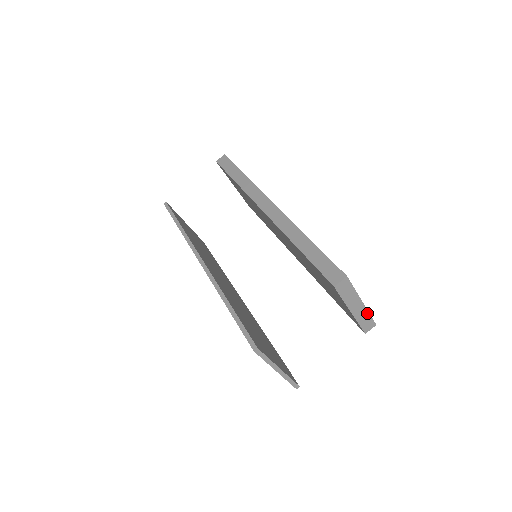
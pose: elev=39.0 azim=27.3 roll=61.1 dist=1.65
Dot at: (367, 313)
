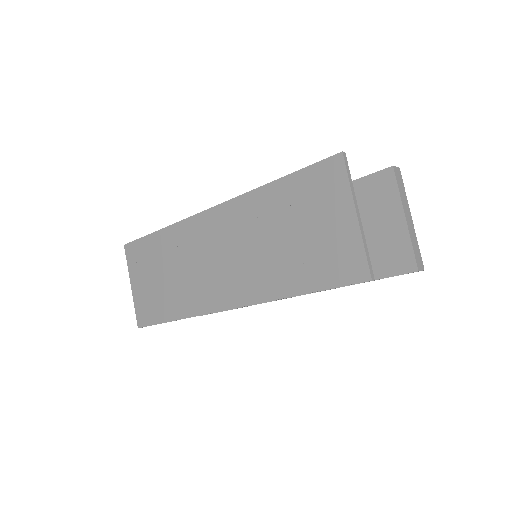
Dot at: (416, 240)
